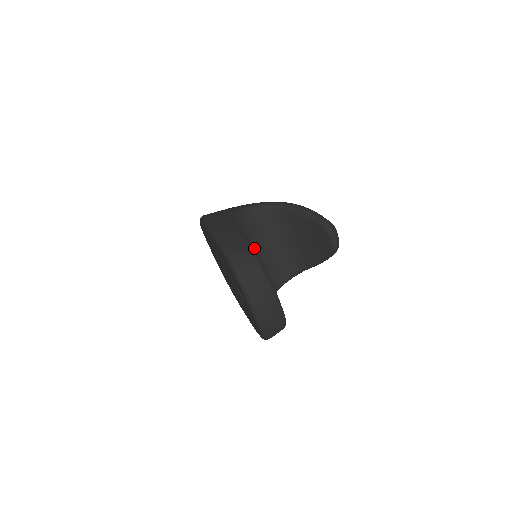
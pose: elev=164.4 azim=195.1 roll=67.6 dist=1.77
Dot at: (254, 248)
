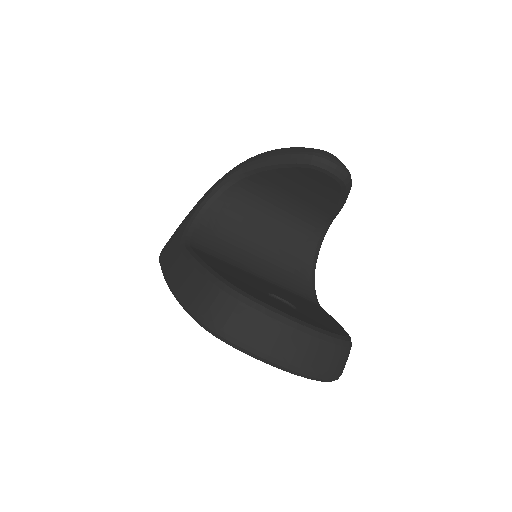
Dot at: (229, 283)
